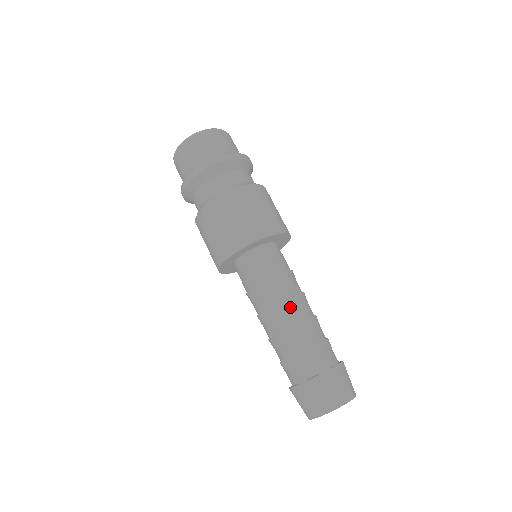
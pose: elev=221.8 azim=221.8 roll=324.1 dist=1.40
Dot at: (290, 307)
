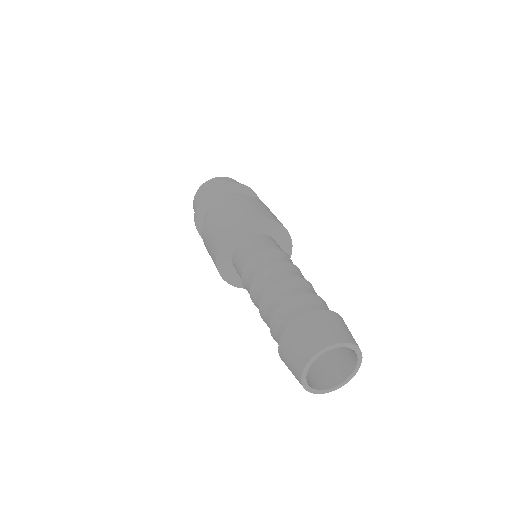
Dot at: (279, 270)
